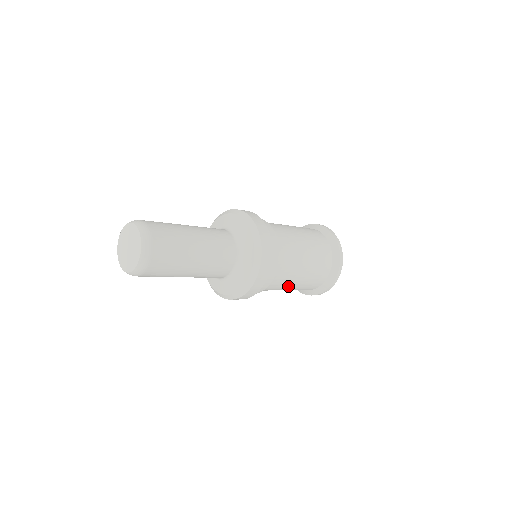
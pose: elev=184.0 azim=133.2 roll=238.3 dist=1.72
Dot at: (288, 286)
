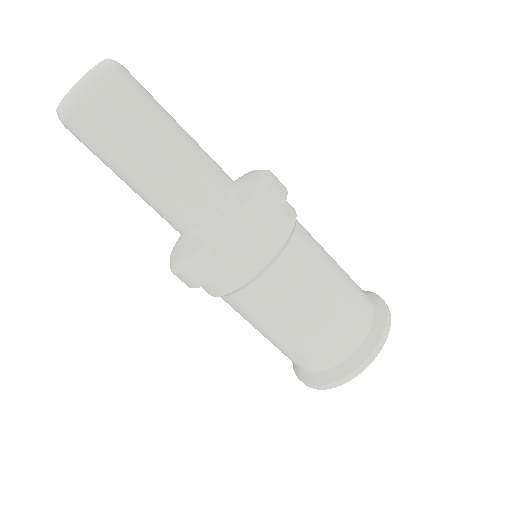
Dot at: (271, 325)
